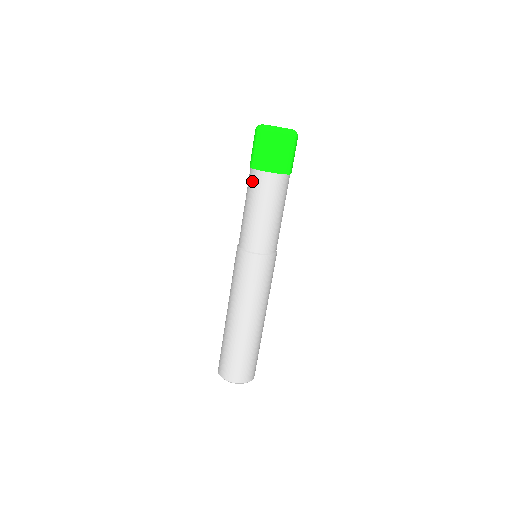
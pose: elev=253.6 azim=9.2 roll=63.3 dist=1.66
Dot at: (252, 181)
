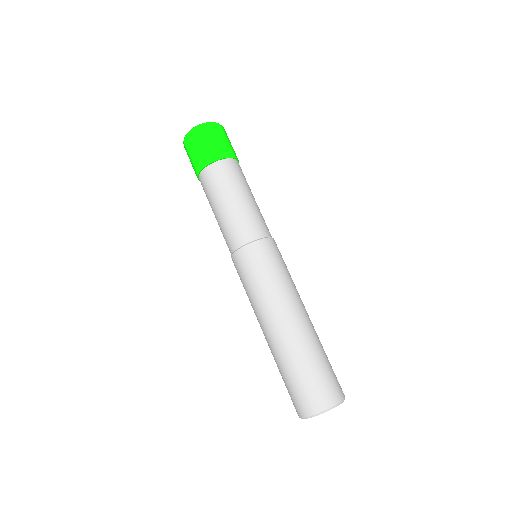
Dot at: (205, 183)
